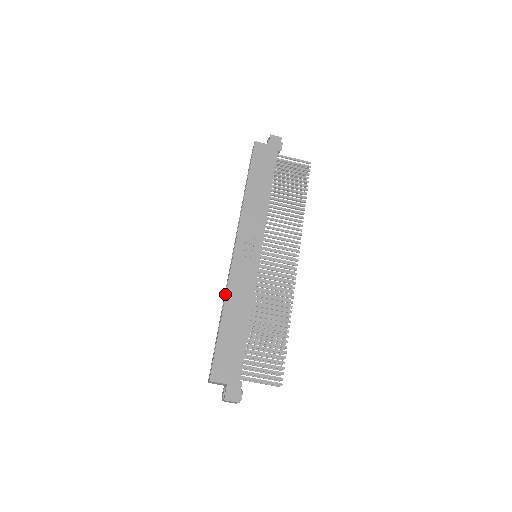
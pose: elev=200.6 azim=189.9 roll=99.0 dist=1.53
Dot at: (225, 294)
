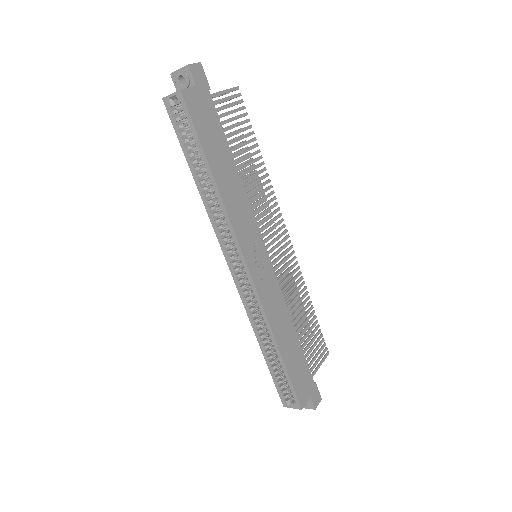
Dot at: (256, 321)
